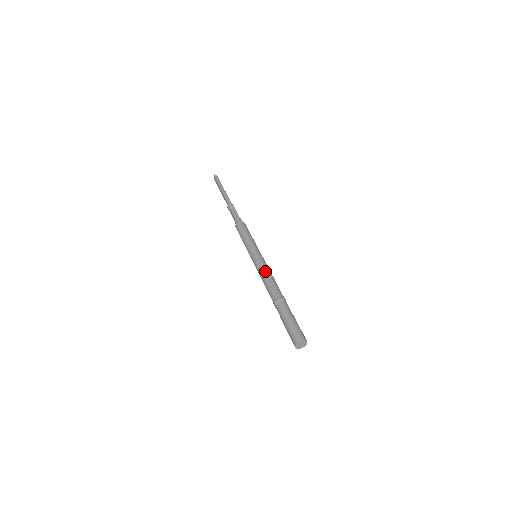
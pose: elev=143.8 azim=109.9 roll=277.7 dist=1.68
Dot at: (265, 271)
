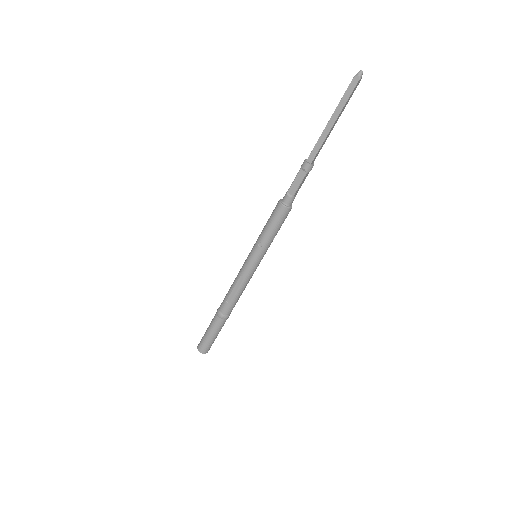
Dot at: (237, 283)
